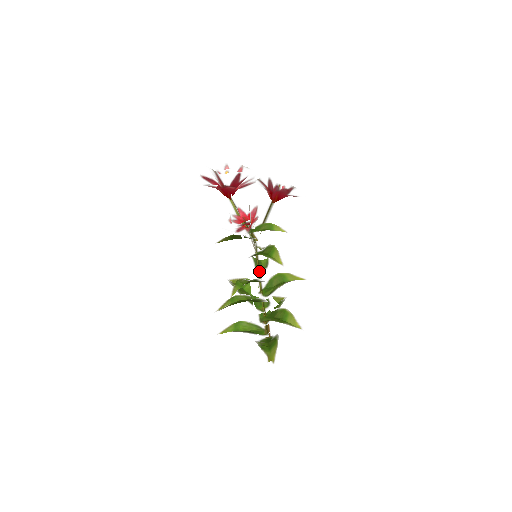
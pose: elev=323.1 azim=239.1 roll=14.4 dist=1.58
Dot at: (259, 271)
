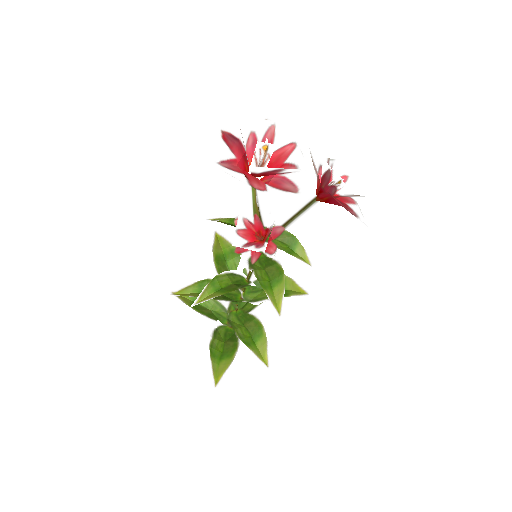
Dot at: (251, 272)
